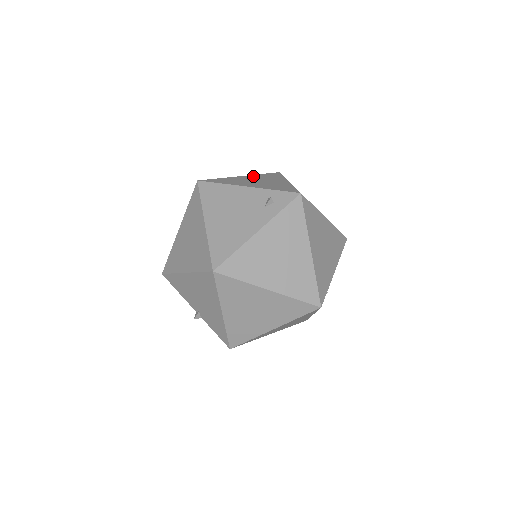
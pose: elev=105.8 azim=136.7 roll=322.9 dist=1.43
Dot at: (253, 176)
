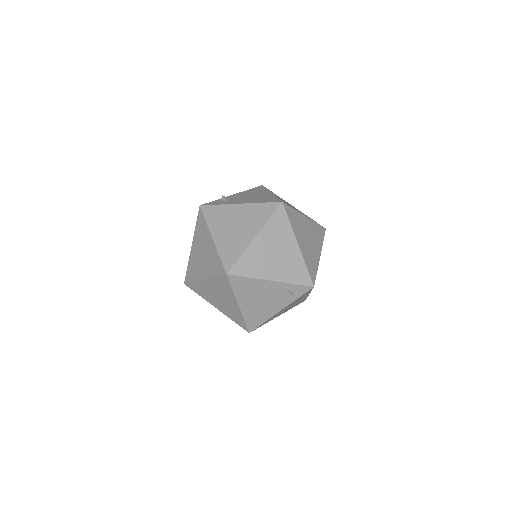
Dot at: (265, 235)
